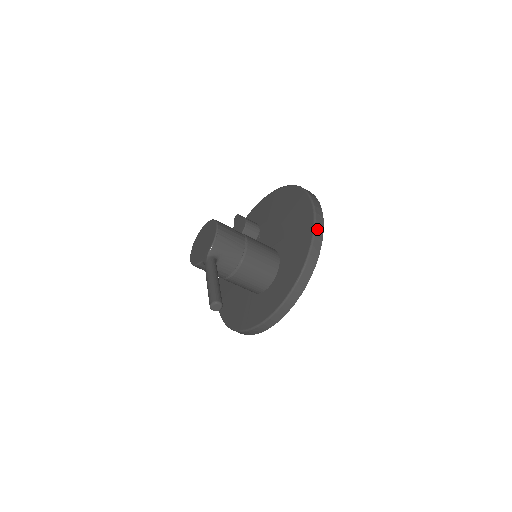
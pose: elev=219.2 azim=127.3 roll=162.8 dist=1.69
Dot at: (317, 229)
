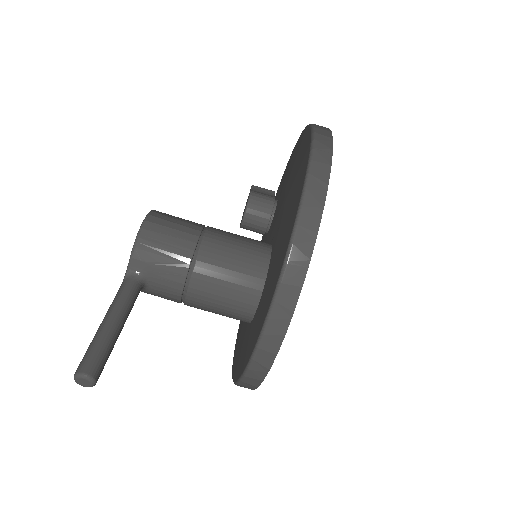
Dot at: (306, 209)
